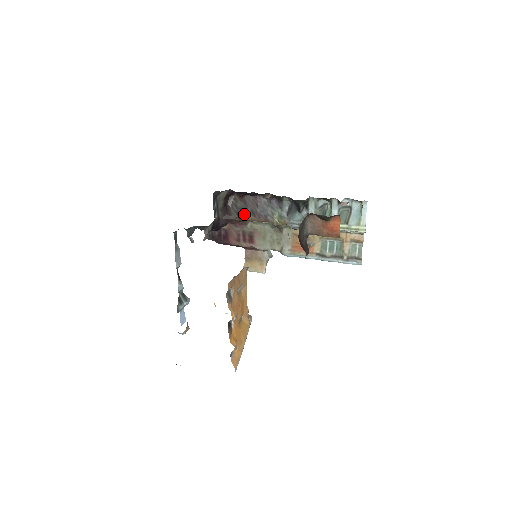
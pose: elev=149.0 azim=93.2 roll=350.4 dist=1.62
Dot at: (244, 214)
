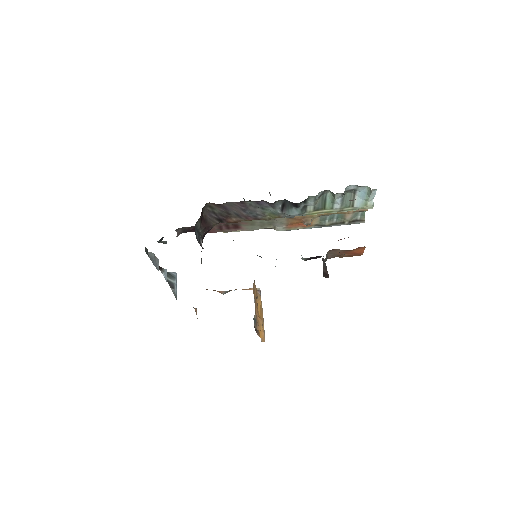
Dot at: (227, 218)
